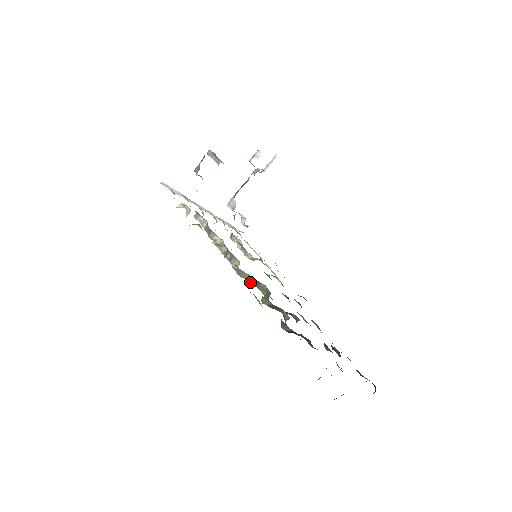
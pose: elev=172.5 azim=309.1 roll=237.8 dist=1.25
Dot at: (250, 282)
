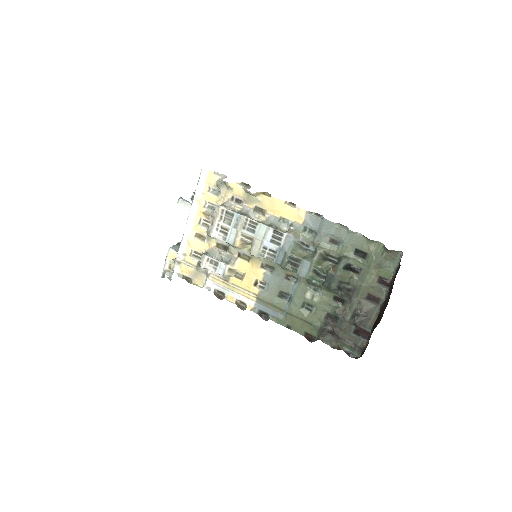
Dot at: (292, 246)
